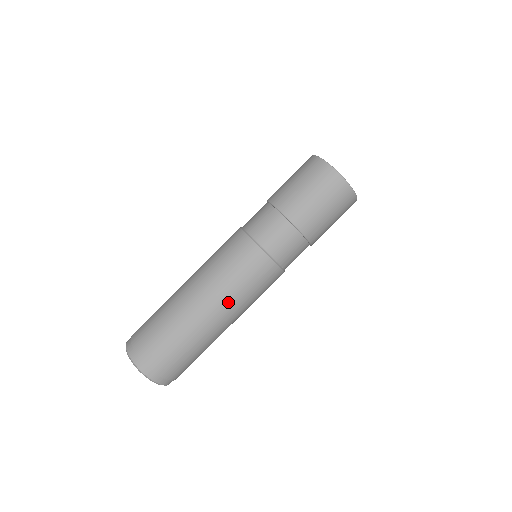
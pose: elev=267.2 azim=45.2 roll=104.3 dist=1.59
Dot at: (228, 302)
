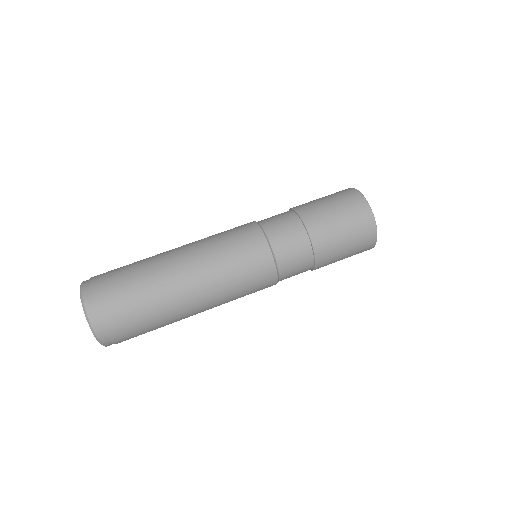
Dot at: (205, 262)
